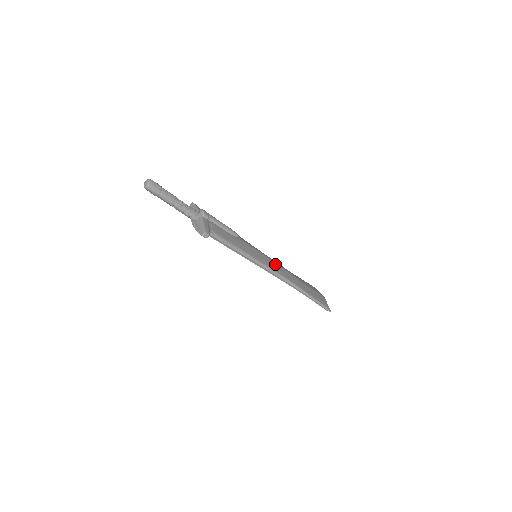
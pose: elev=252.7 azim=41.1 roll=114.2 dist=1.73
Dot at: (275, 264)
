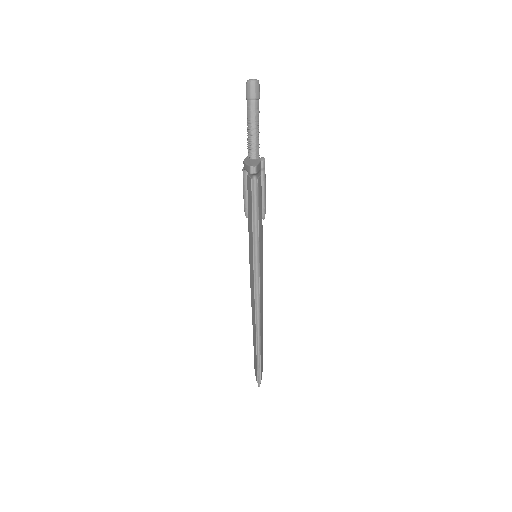
Dot at: occluded
